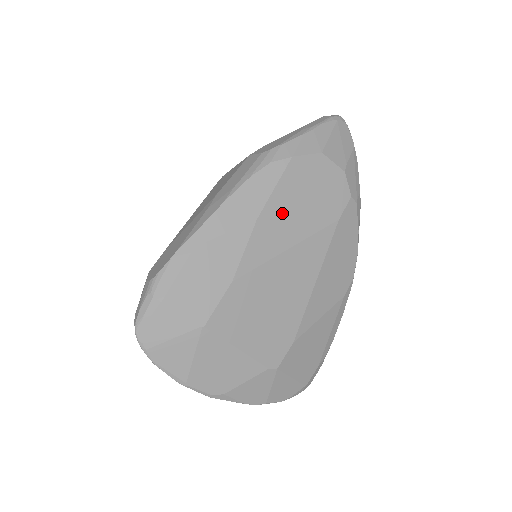
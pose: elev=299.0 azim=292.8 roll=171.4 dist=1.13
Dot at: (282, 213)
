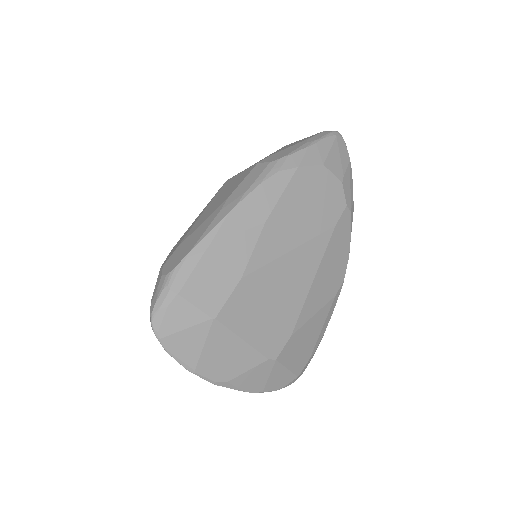
Dot at: (287, 218)
